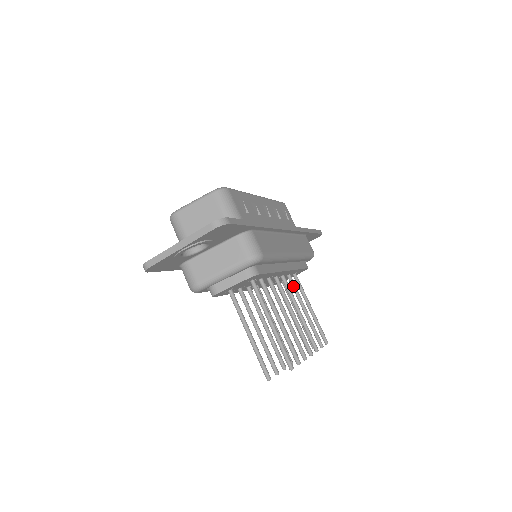
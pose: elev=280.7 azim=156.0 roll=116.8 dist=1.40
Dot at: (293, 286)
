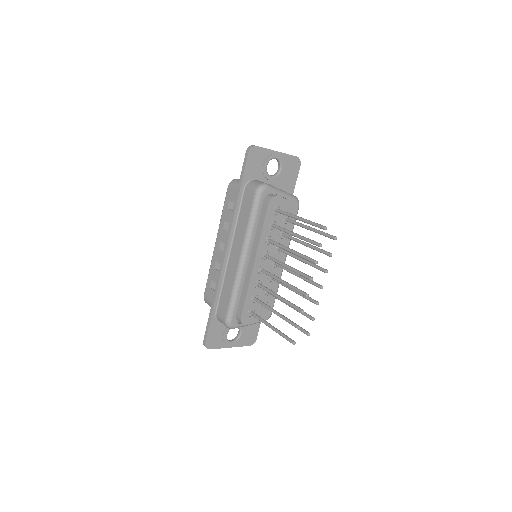
Dot at: occluded
